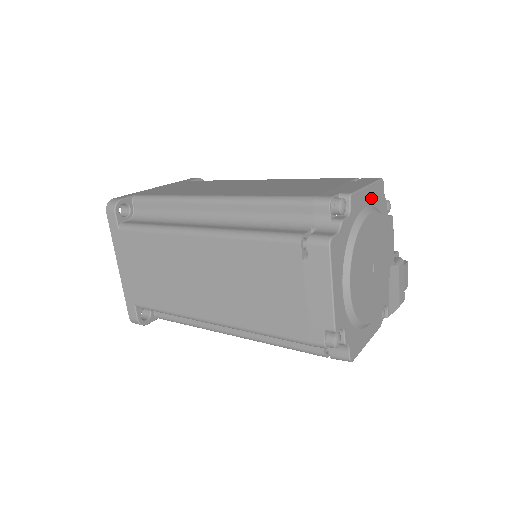
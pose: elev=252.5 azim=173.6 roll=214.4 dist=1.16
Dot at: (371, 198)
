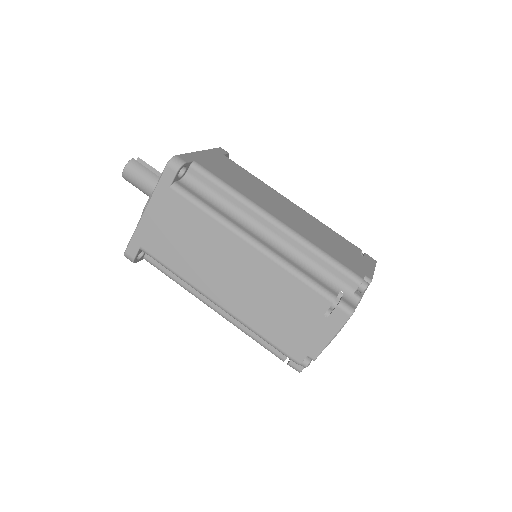
Dot at: occluded
